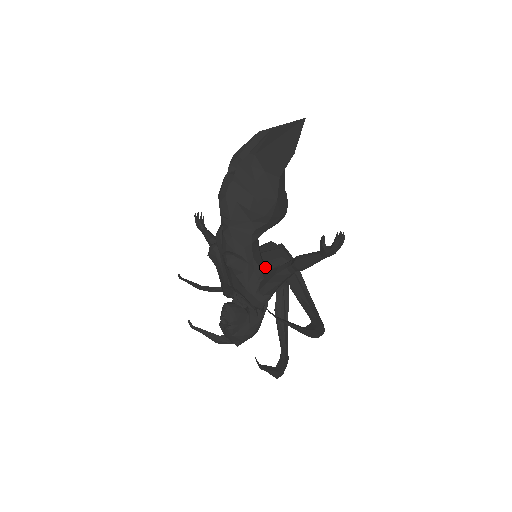
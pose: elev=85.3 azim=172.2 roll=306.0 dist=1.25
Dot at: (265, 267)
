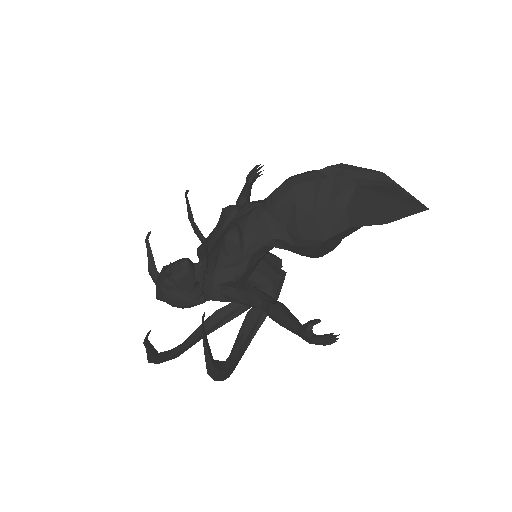
Dot at: (250, 274)
